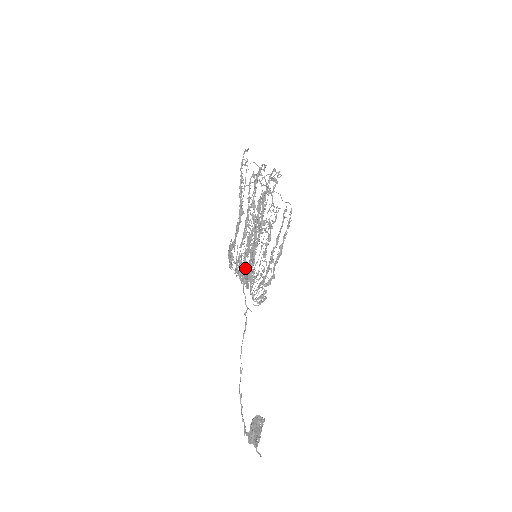
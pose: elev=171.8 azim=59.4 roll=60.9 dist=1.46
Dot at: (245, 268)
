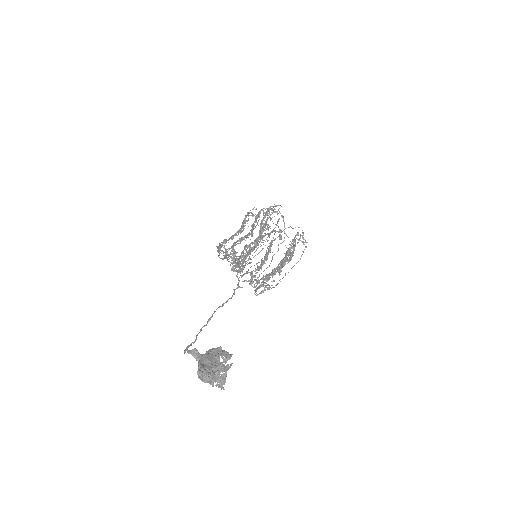
Dot at: (230, 248)
